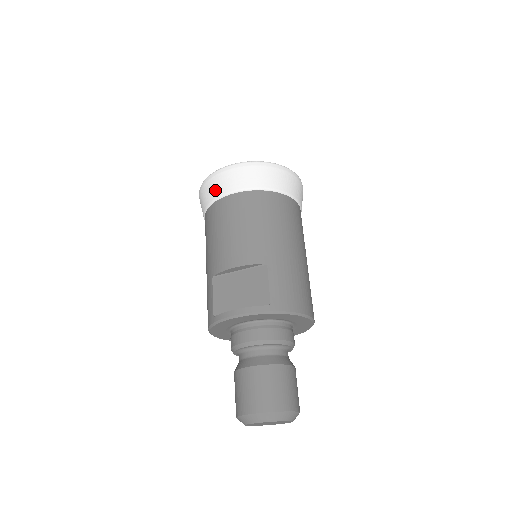
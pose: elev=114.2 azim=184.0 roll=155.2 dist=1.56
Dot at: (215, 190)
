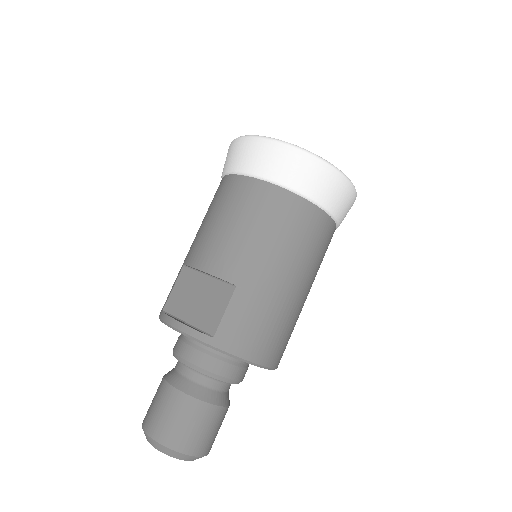
Dot at: (234, 160)
